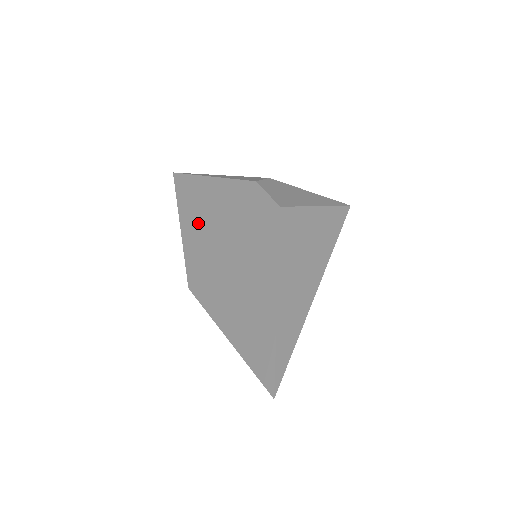
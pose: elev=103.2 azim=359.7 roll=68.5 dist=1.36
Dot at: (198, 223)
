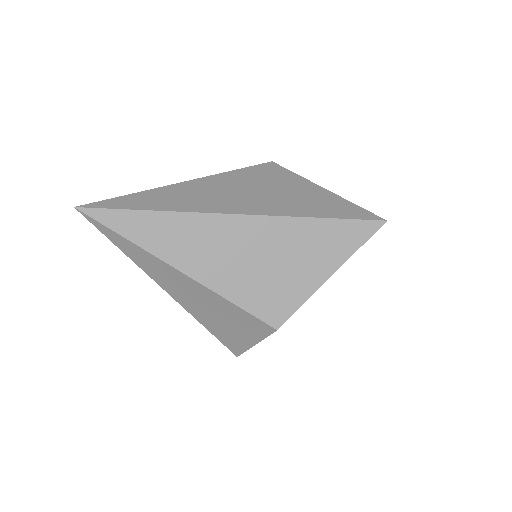
Dot at: occluded
